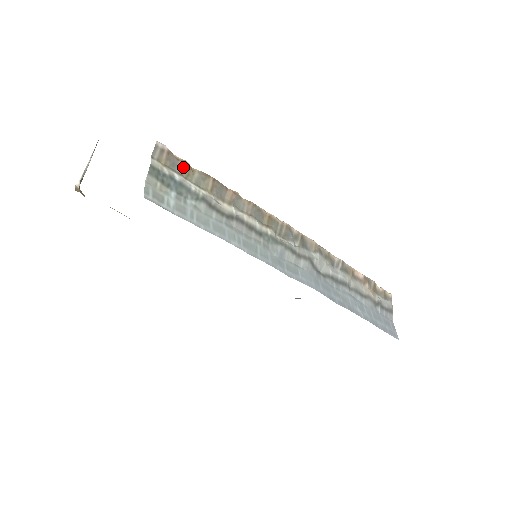
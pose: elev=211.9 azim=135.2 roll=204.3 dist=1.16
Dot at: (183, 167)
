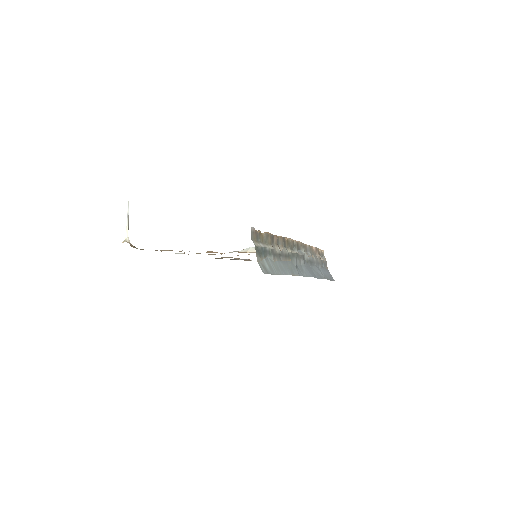
Dot at: (260, 236)
